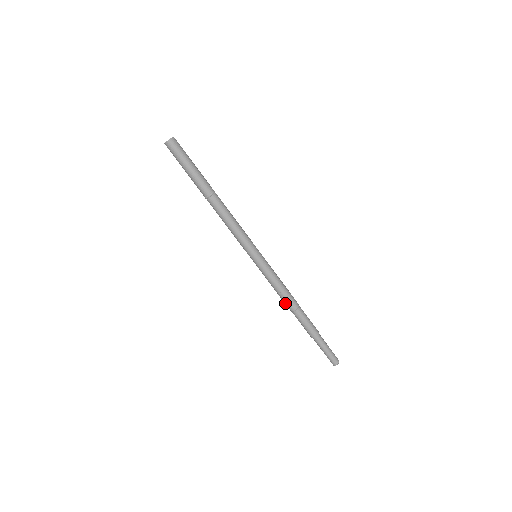
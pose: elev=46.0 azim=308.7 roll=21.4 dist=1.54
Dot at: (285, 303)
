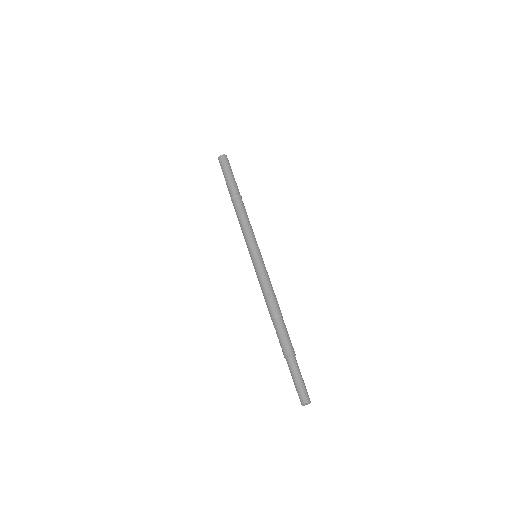
Dot at: (268, 307)
